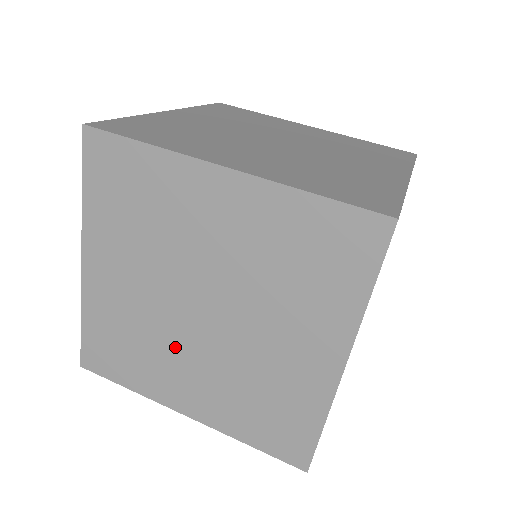
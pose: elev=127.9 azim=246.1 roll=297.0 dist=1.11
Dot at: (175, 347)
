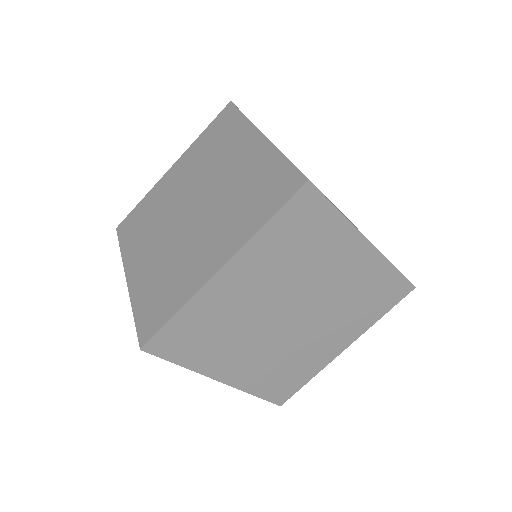
Dot at: (162, 229)
